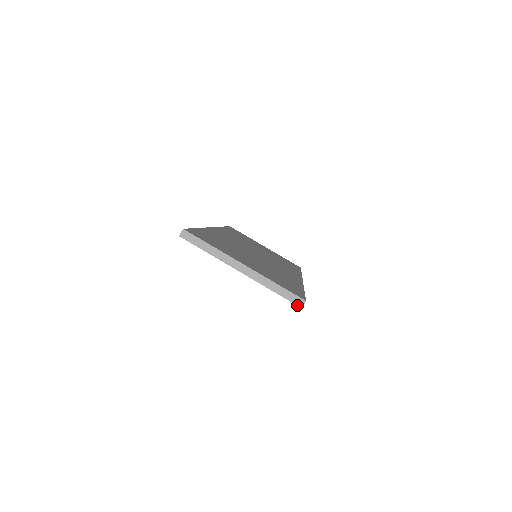
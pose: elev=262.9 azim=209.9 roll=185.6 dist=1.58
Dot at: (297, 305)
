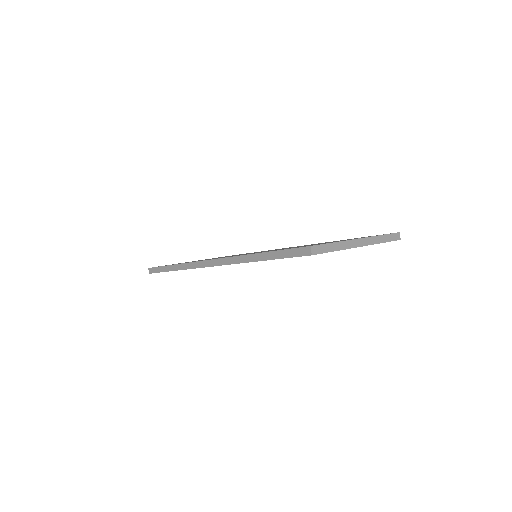
Dot at: occluded
